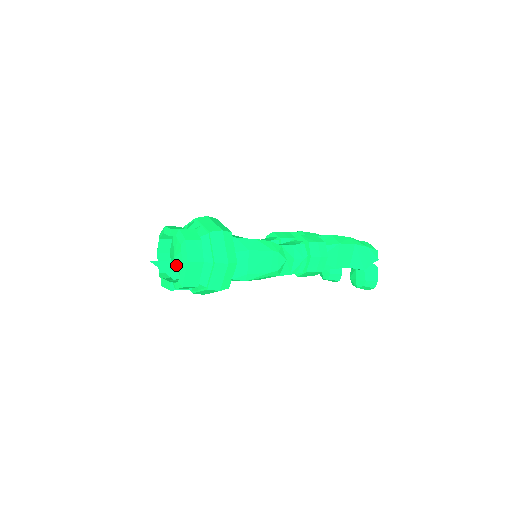
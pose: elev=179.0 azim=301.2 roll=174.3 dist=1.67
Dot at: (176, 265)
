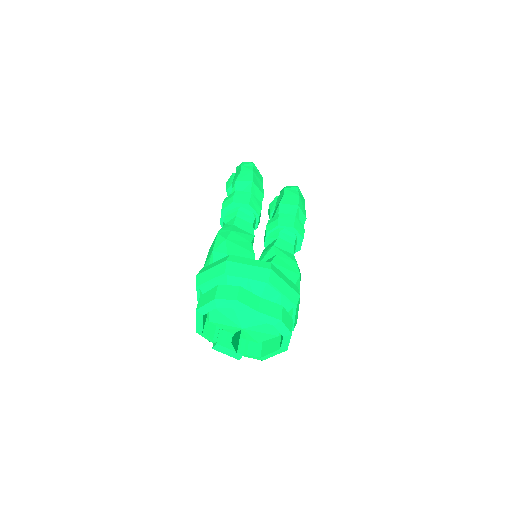
Dot at: (239, 331)
